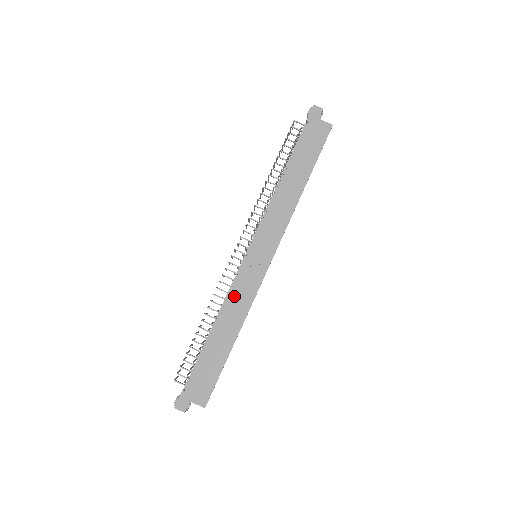
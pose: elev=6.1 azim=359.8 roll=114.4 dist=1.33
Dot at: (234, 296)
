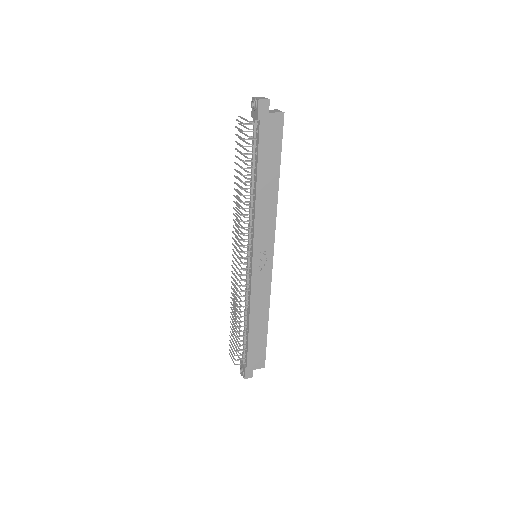
Dot at: (255, 296)
